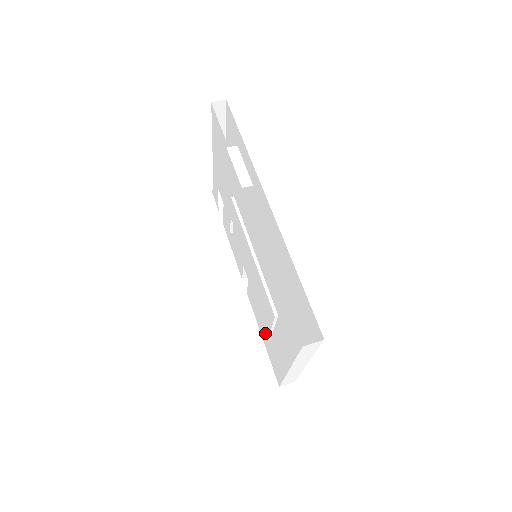
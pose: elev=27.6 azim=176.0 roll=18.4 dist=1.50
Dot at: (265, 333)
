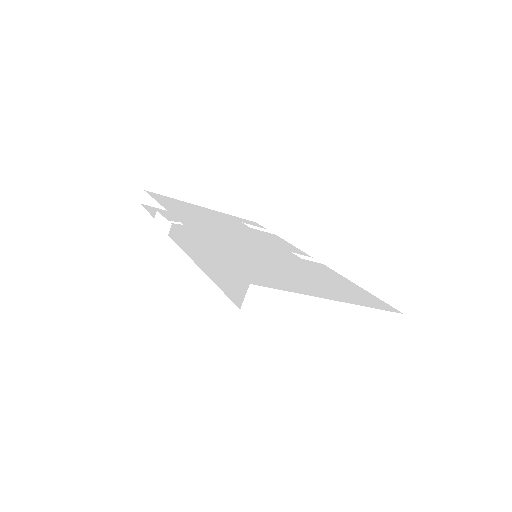
Dot at: occluded
